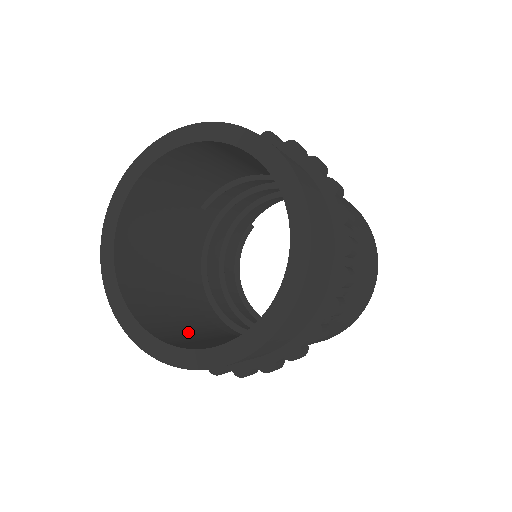
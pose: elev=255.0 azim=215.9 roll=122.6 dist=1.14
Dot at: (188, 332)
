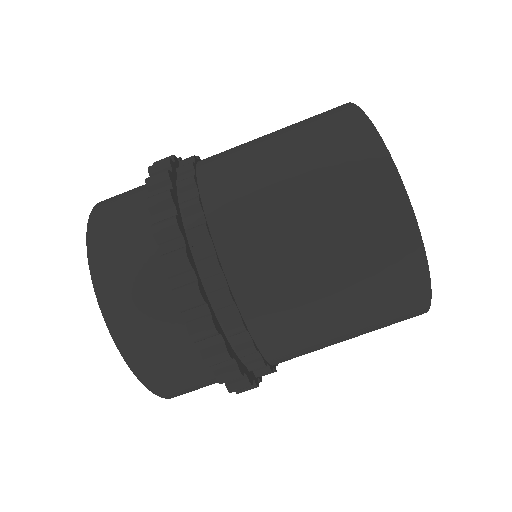
Dot at: occluded
